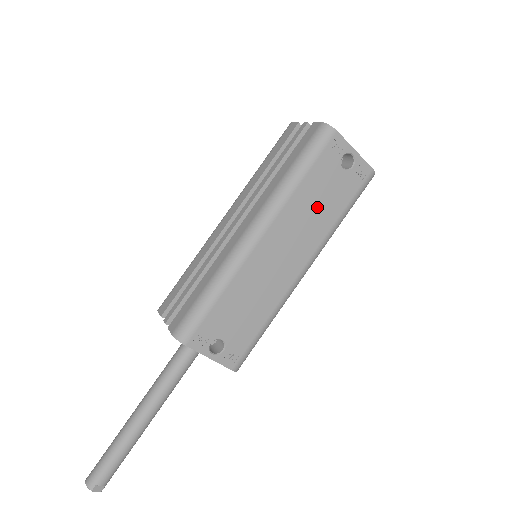
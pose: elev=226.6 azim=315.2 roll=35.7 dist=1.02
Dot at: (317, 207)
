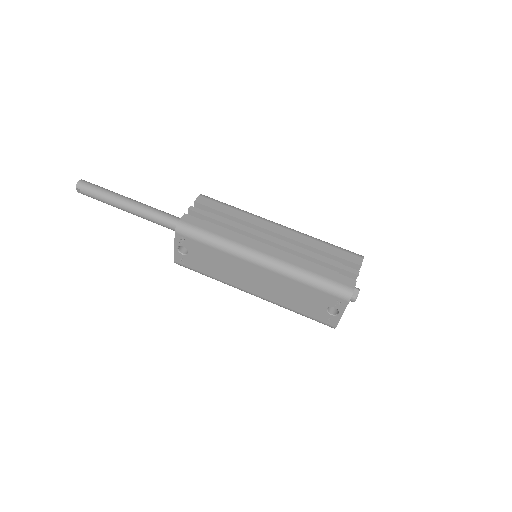
Dot at: (295, 296)
